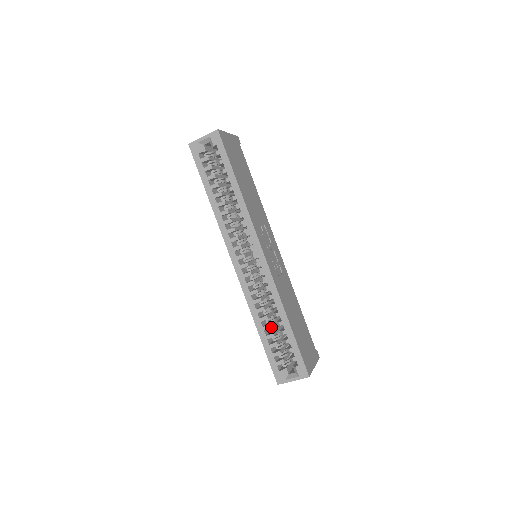
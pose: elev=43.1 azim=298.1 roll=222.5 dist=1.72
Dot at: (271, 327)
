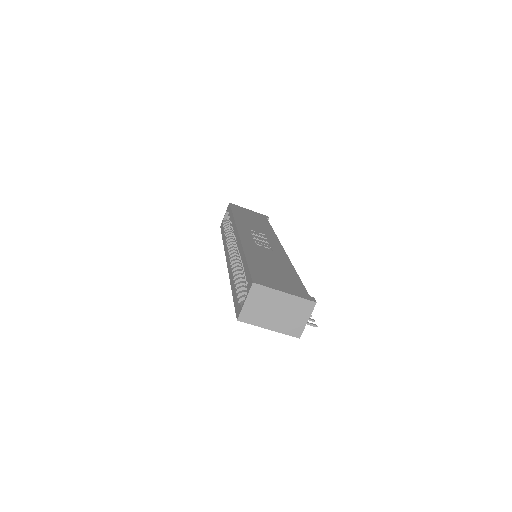
Dot at: (241, 278)
